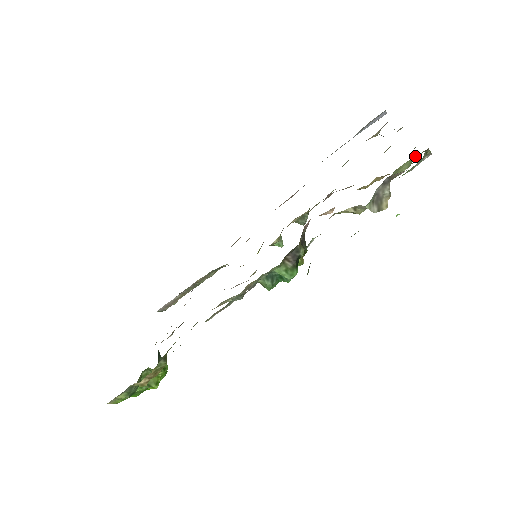
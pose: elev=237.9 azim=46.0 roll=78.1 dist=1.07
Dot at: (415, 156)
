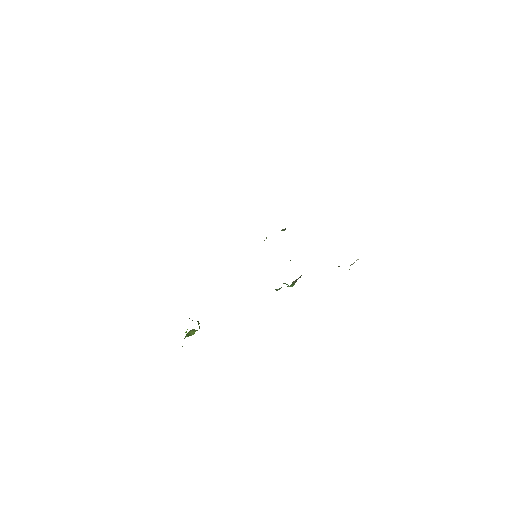
Dot at: occluded
